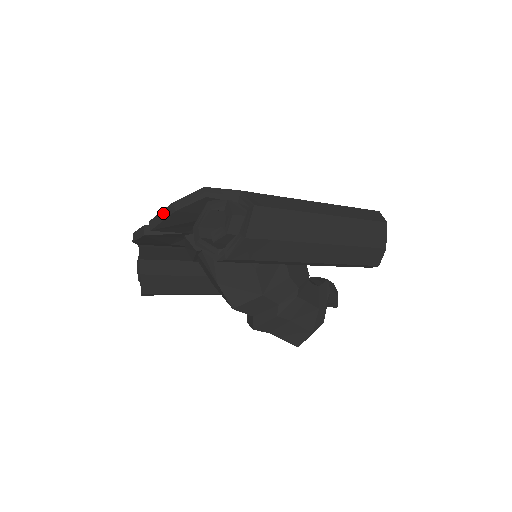
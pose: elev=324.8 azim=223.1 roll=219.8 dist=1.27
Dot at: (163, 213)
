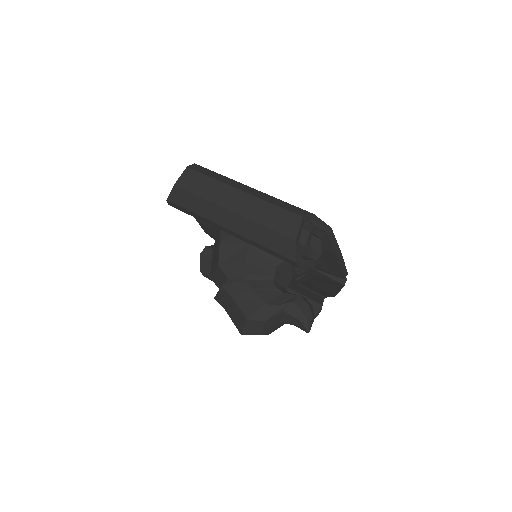
Dot at: occluded
